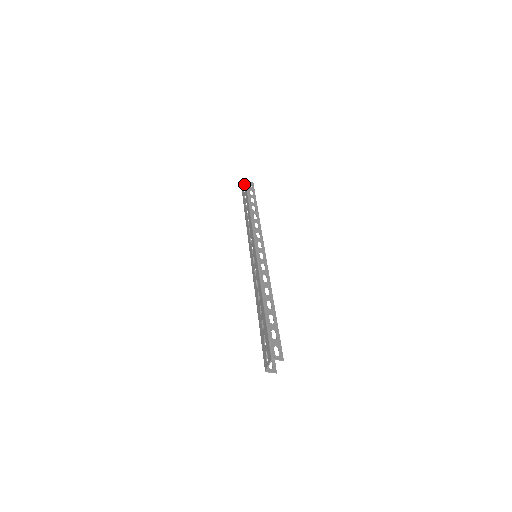
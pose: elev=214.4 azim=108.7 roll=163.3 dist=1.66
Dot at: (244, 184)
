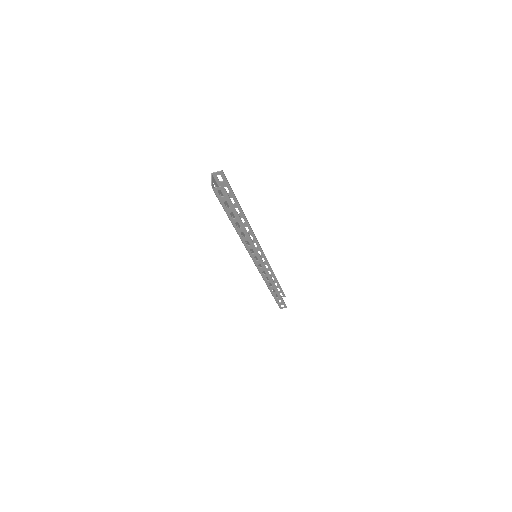
Dot at: occluded
